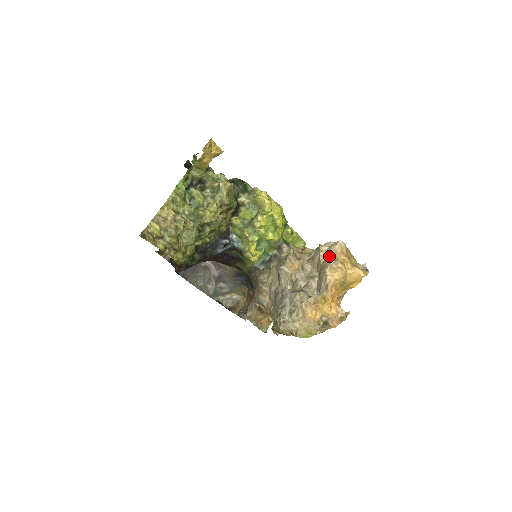
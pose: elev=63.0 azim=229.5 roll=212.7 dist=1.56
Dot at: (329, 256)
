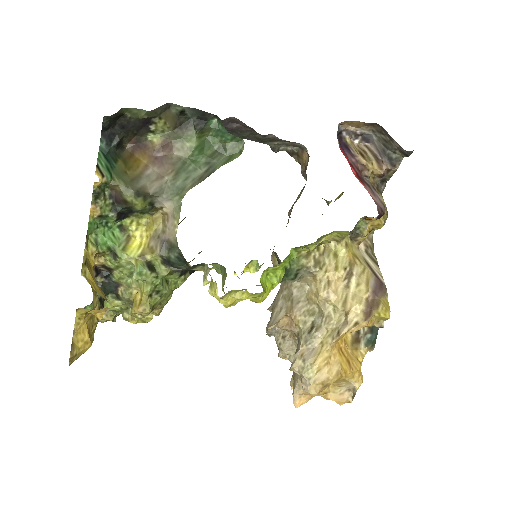
Dot at: (296, 383)
